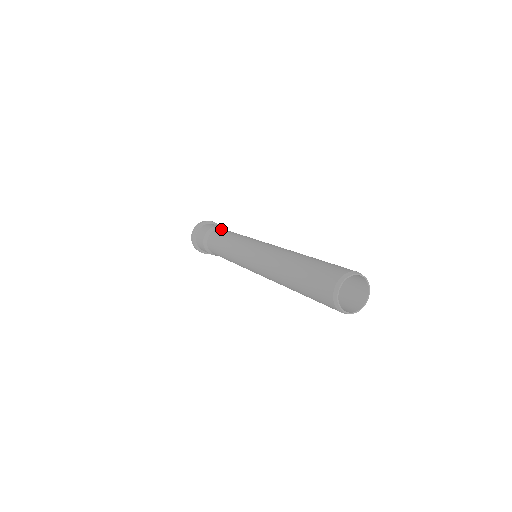
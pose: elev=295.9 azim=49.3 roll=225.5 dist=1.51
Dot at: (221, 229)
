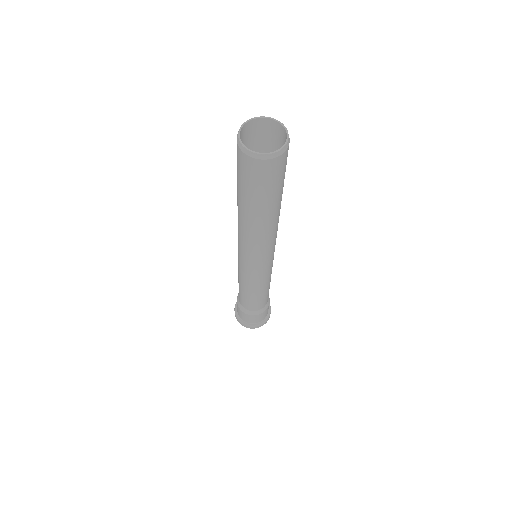
Dot at: occluded
